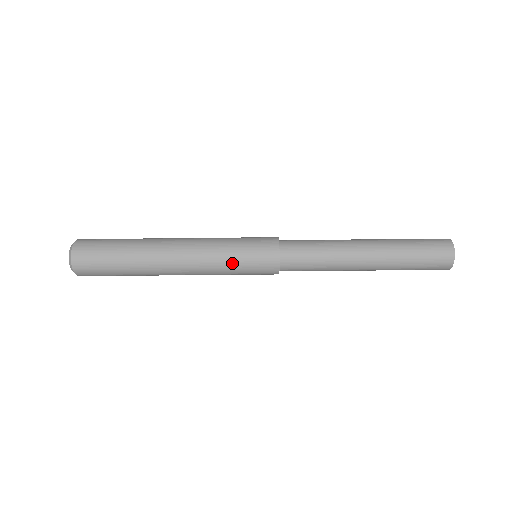
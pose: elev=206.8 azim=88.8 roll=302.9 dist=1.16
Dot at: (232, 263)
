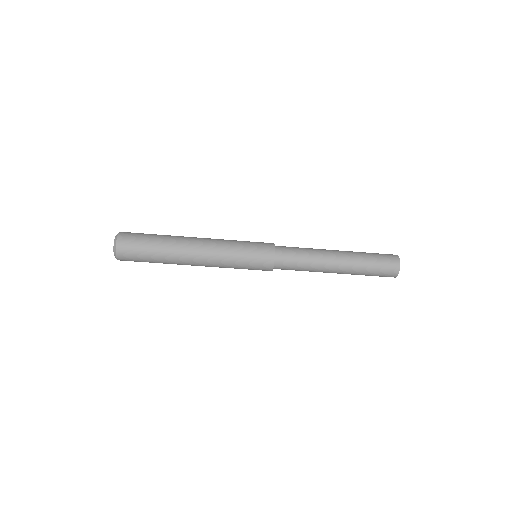
Dot at: (239, 253)
